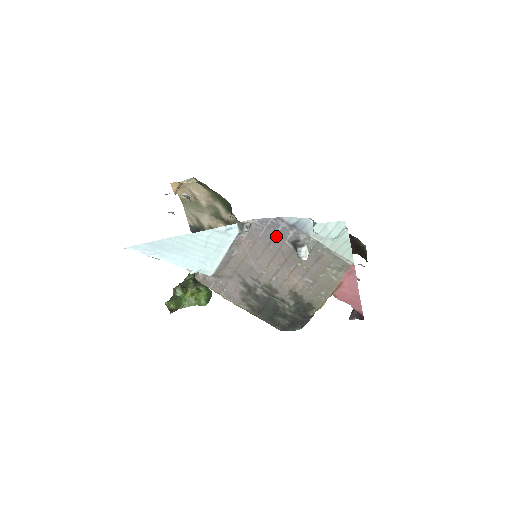
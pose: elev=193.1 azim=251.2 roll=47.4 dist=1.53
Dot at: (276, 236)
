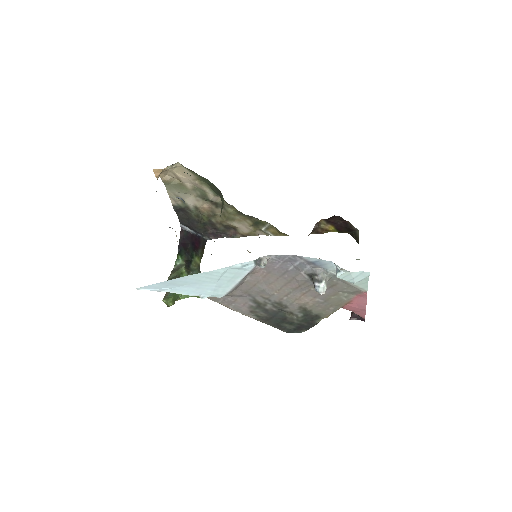
Dot at: (292, 268)
